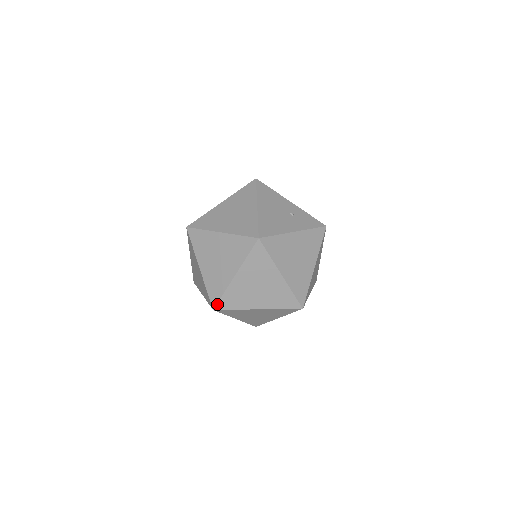
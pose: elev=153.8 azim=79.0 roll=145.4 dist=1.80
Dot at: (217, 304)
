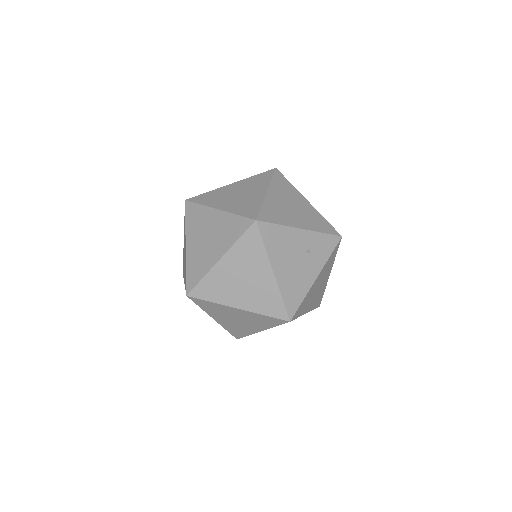
Dot at: occluded
